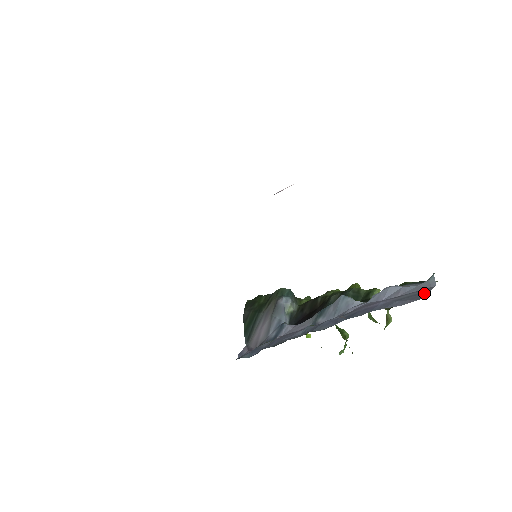
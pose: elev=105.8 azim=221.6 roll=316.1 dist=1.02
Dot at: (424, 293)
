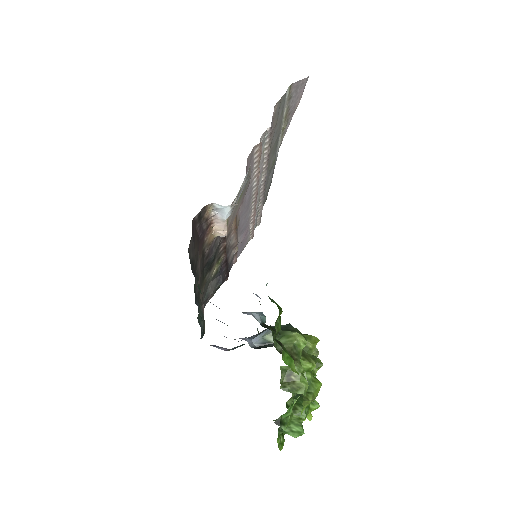
Dot at: occluded
